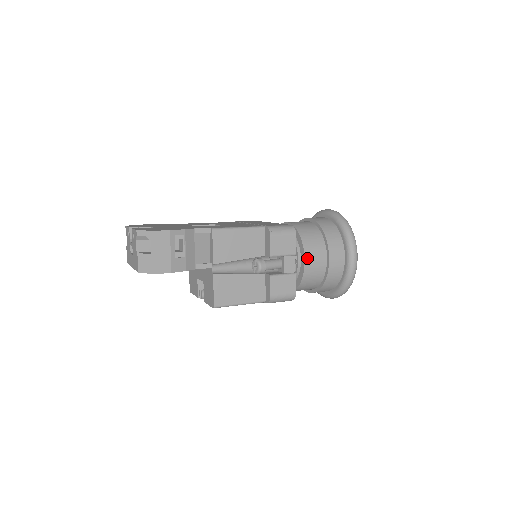
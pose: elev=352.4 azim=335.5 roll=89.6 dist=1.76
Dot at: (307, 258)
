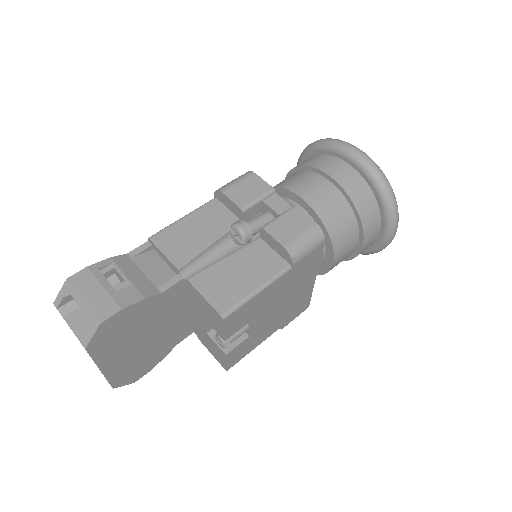
Dot at: (301, 194)
